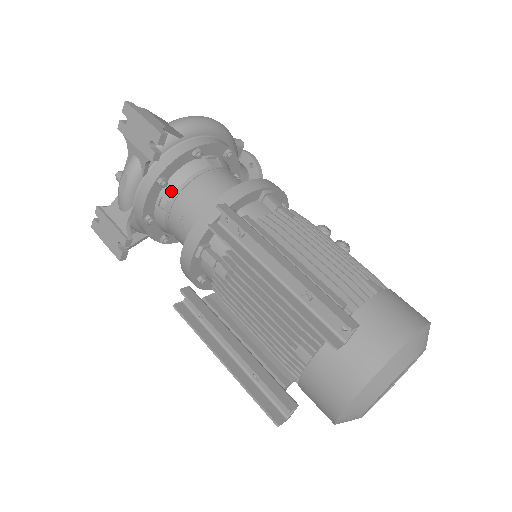
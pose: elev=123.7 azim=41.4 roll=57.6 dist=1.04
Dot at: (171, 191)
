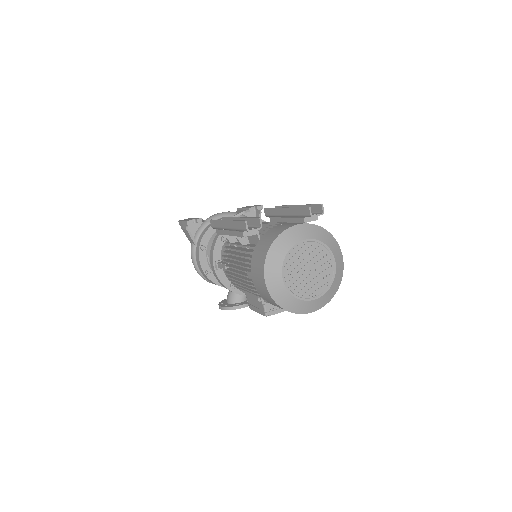
Dot at: occluded
